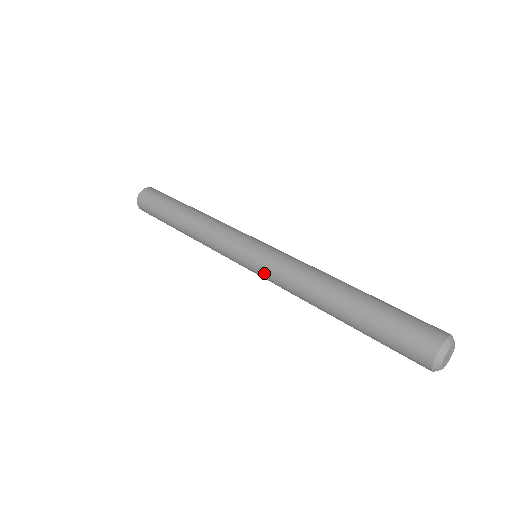
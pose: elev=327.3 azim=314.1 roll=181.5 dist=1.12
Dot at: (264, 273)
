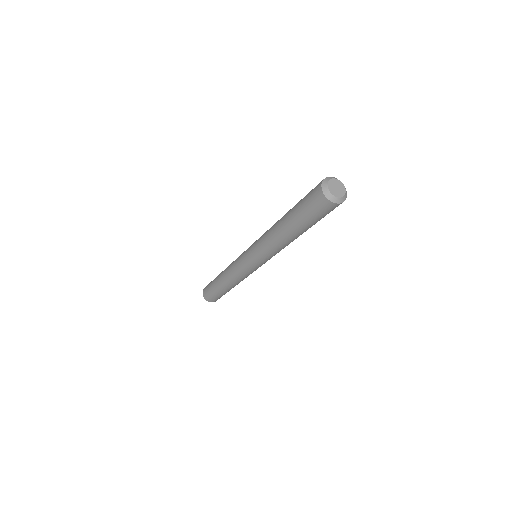
Dot at: (254, 243)
